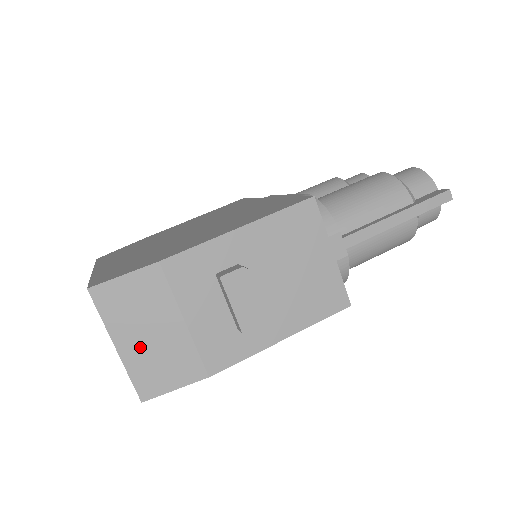
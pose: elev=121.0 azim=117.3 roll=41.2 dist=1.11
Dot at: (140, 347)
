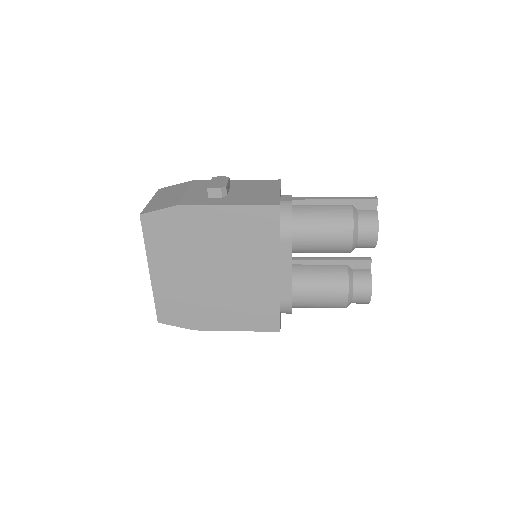
Dot at: (160, 200)
